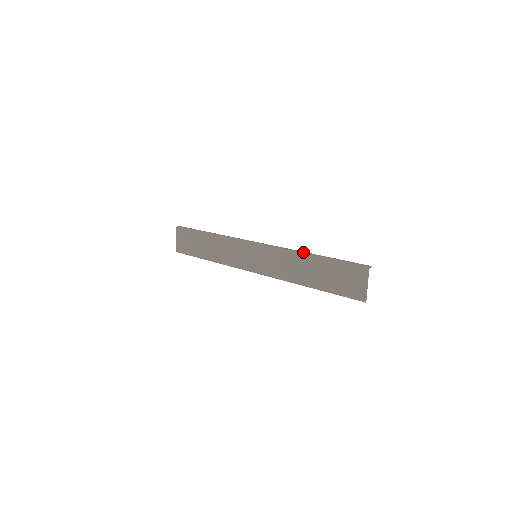
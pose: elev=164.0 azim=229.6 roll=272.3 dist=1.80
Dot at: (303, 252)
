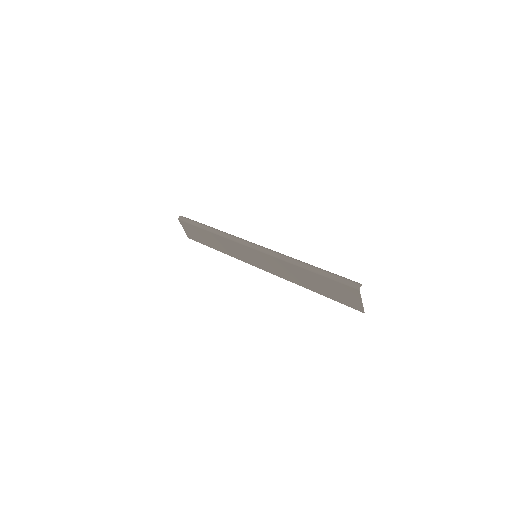
Dot at: (296, 262)
